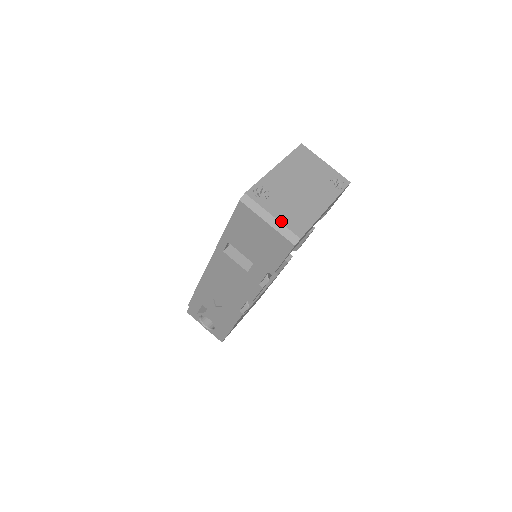
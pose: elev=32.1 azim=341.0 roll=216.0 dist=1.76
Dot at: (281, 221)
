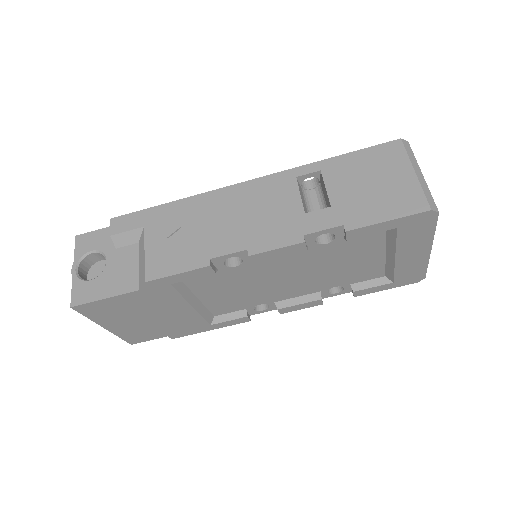
Dot at: (427, 186)
